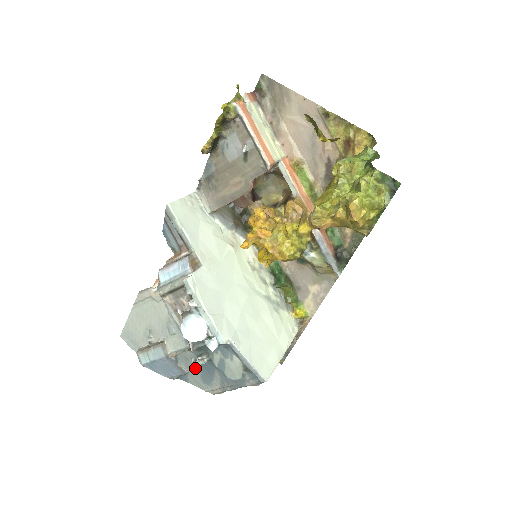
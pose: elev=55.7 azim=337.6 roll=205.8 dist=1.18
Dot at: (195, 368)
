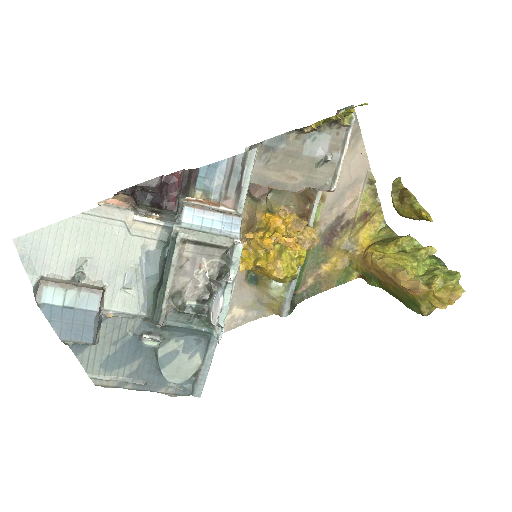
Dot at: (114, 343)
